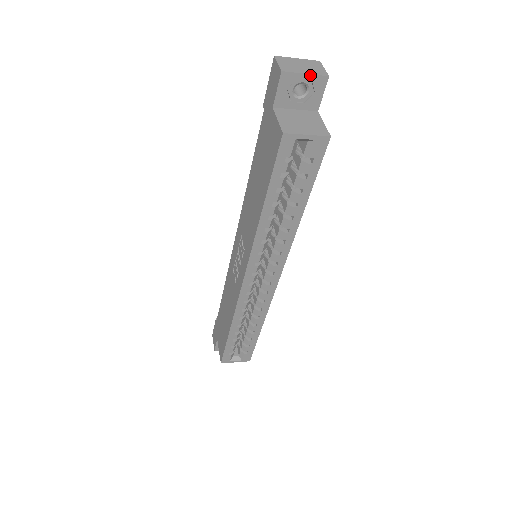
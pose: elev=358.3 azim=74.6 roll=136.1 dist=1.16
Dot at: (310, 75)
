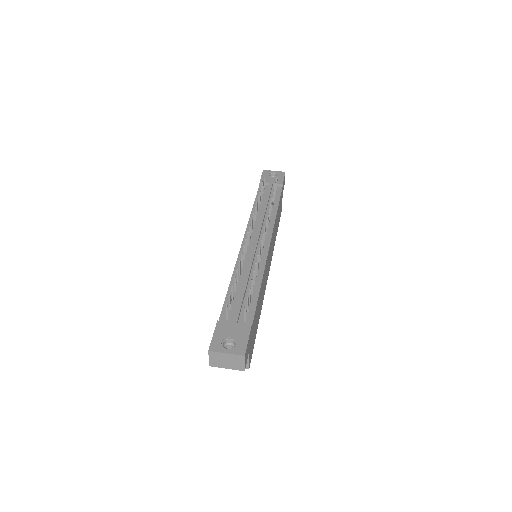
Dot at: occluded
